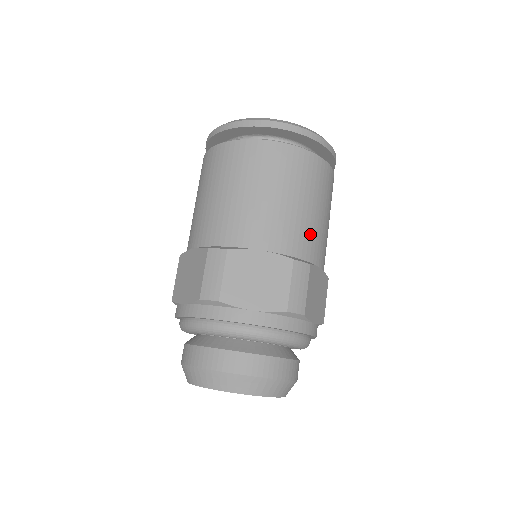
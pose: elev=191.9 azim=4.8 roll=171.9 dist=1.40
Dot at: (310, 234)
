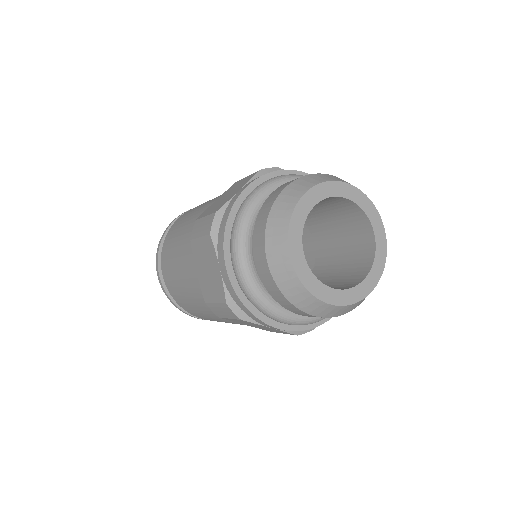
Dot at: occluded
